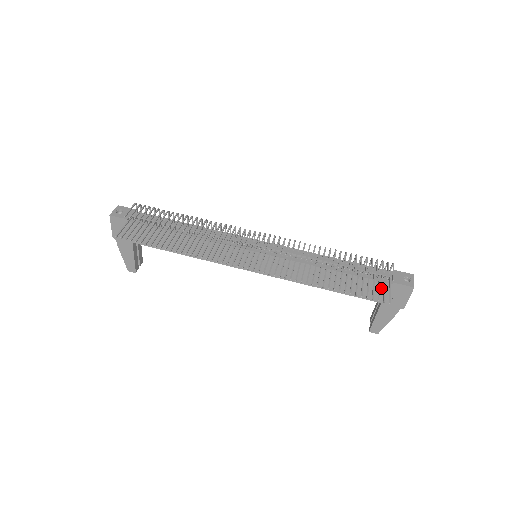
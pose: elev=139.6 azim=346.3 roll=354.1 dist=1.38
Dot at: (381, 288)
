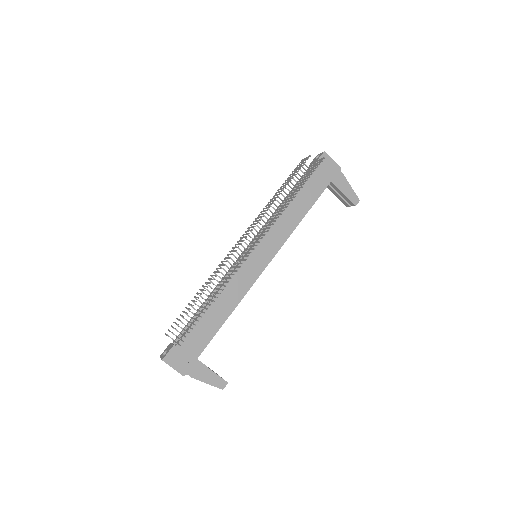
Dot at: (317, 174)
